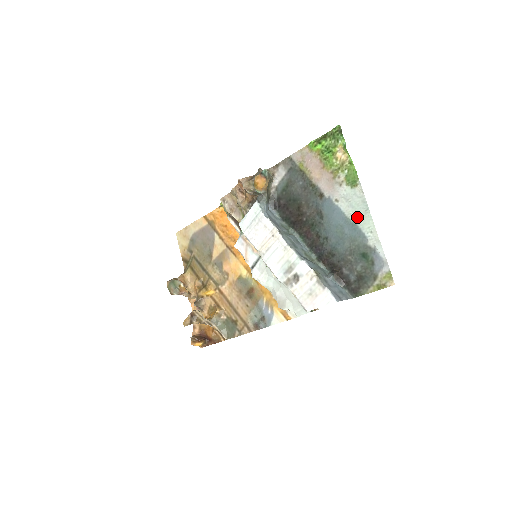
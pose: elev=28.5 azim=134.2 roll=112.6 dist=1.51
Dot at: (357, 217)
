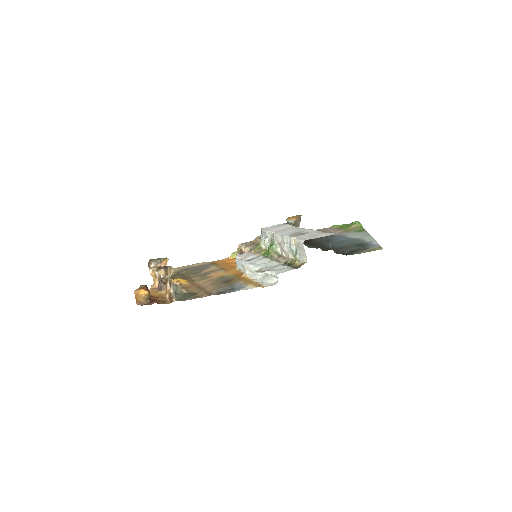
Dot at: (359, 237)
